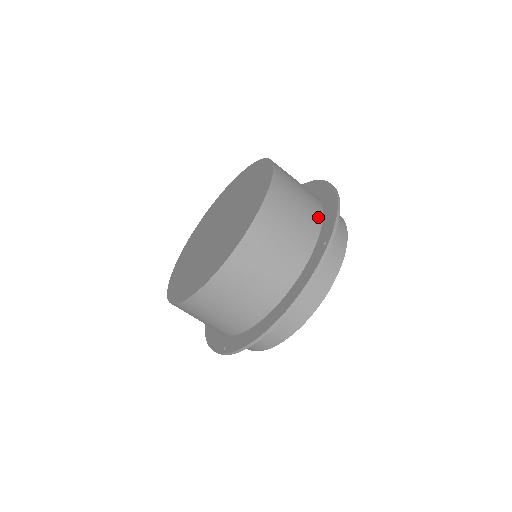
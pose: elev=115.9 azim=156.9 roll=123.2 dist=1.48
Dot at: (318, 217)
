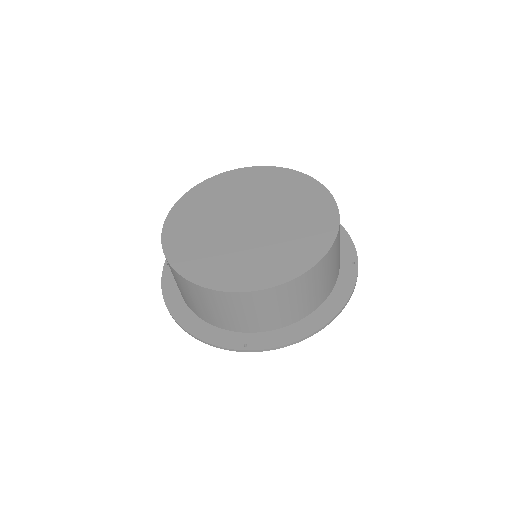
Dot at: occluded
